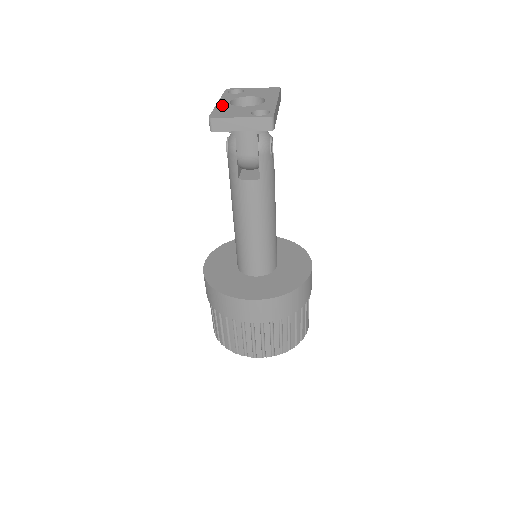
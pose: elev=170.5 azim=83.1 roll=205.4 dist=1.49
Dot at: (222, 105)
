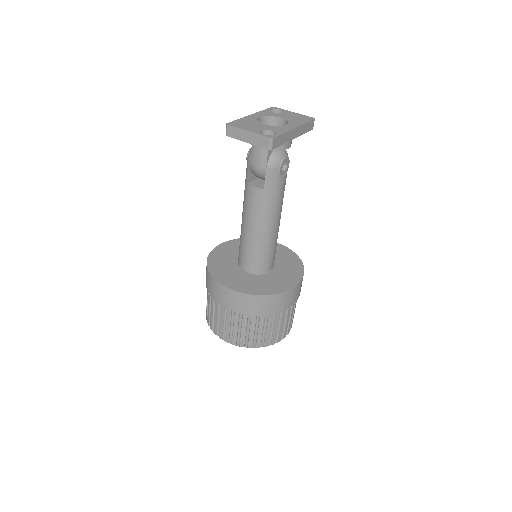
Dot at: (250, 118)
